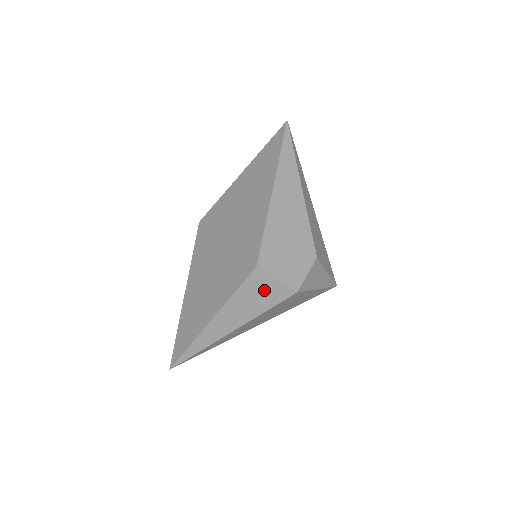
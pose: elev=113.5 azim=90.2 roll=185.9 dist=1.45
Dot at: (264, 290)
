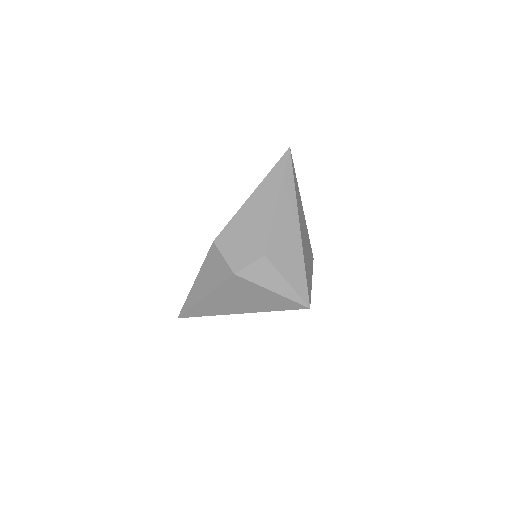
Dot at: (217, 265)
